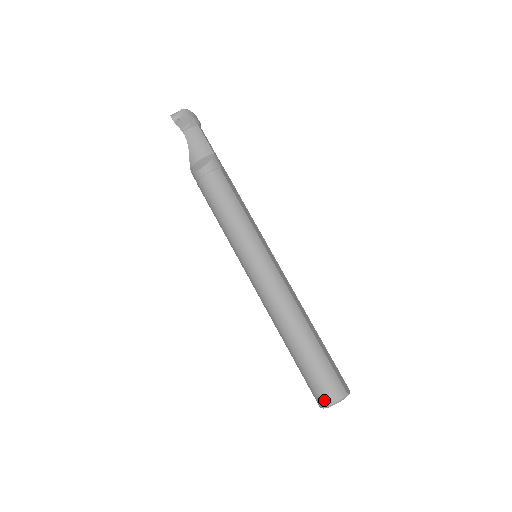
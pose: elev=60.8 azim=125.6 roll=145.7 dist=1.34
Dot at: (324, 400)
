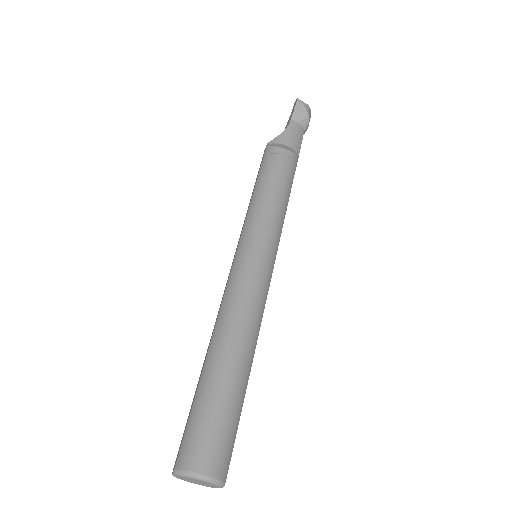
Dot at: (196, 461)
